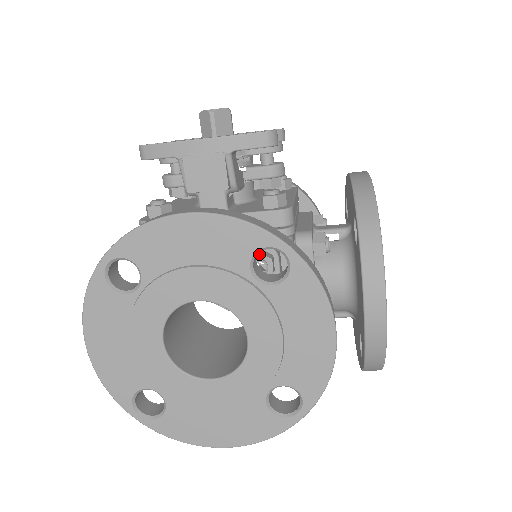
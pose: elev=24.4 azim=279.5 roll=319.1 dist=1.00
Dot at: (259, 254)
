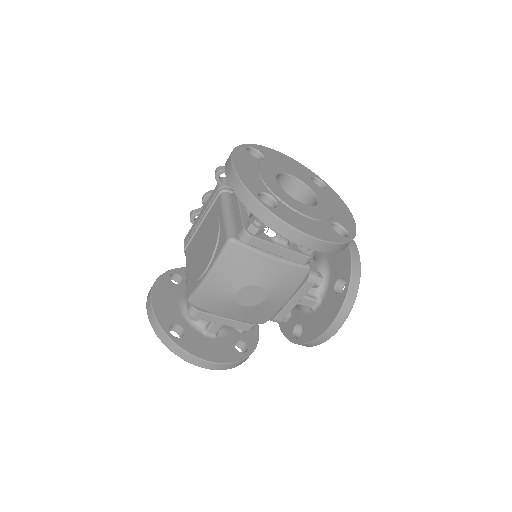
Dot at: occluded
